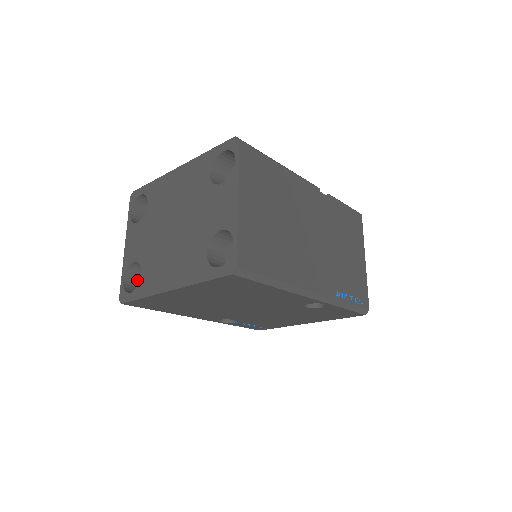
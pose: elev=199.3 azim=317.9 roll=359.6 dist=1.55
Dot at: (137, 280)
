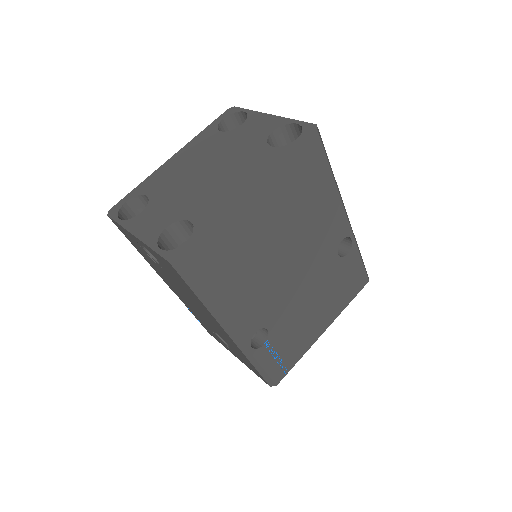
Dot at: occluded
